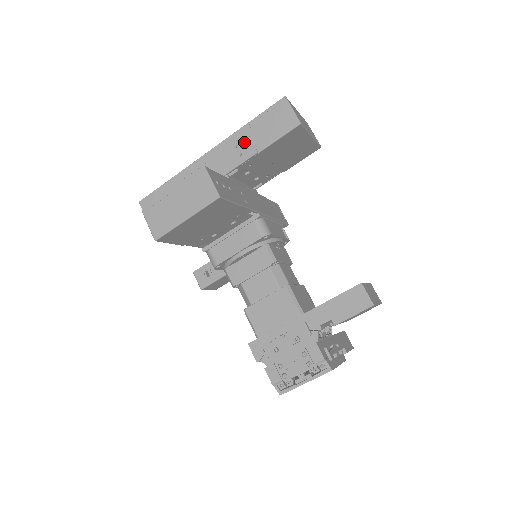
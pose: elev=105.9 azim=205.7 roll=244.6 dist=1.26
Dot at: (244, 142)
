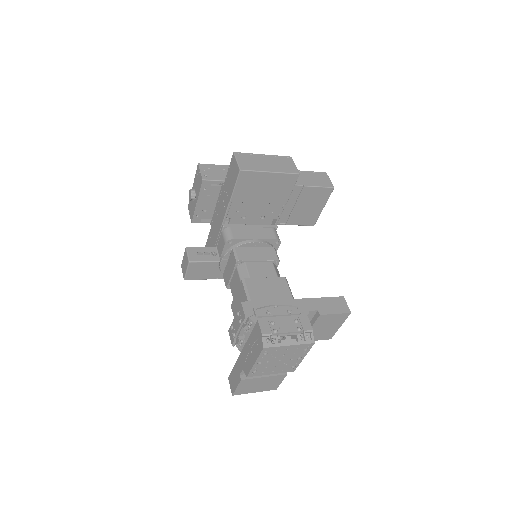
Dot at: occluded
